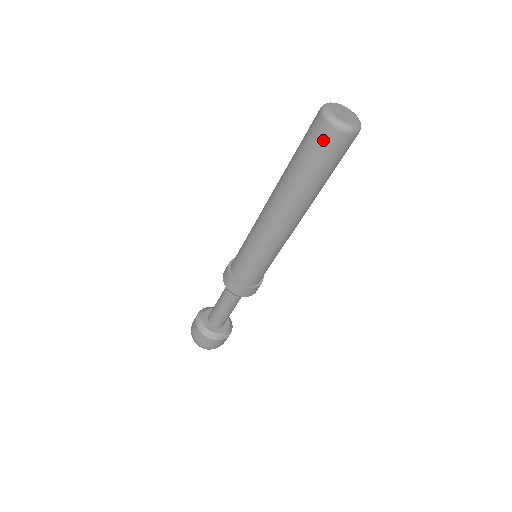
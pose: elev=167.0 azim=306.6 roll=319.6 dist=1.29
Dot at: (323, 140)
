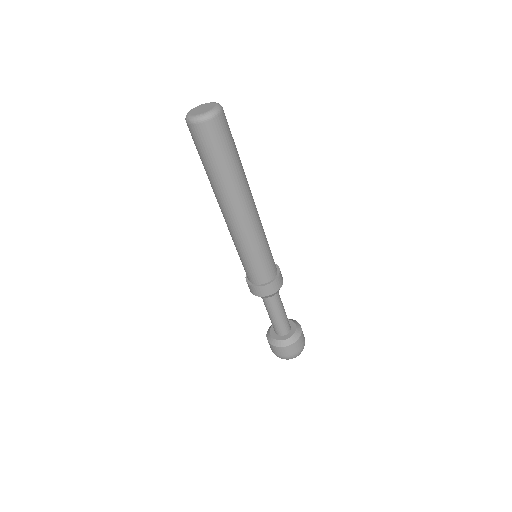
Dot at: (213, 135)
